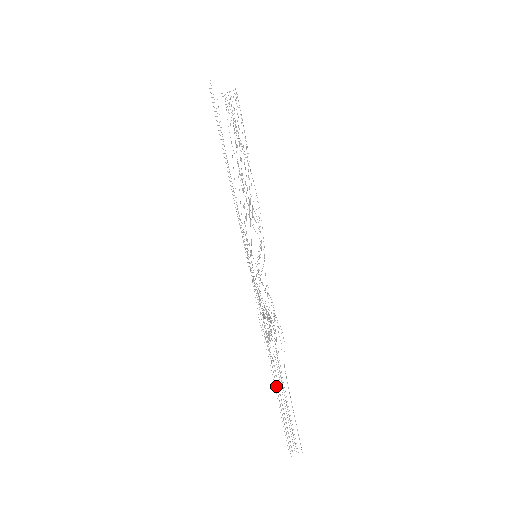
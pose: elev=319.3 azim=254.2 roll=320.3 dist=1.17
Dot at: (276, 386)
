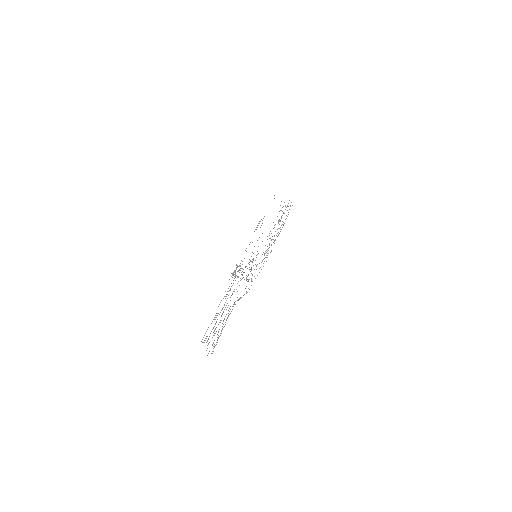
Dot at: occluded
